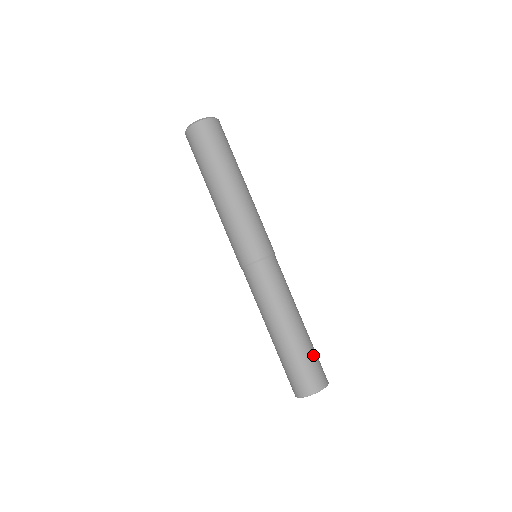
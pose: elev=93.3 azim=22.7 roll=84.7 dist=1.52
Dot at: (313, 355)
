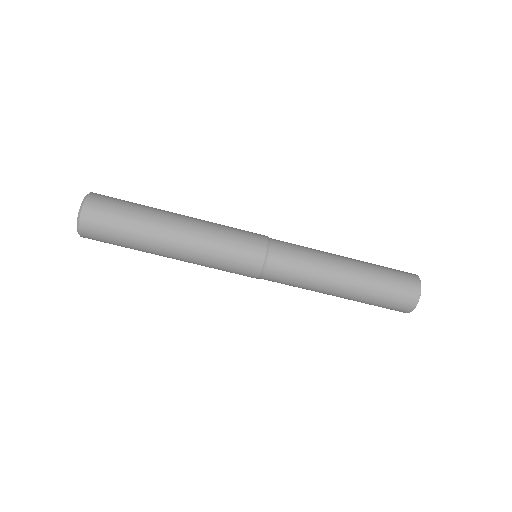
Dot at: (385, 286)
